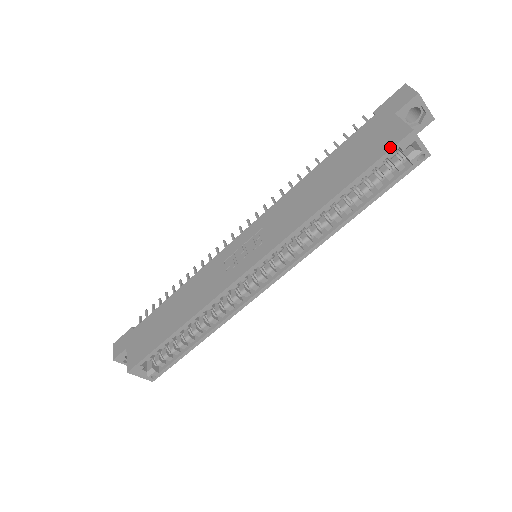
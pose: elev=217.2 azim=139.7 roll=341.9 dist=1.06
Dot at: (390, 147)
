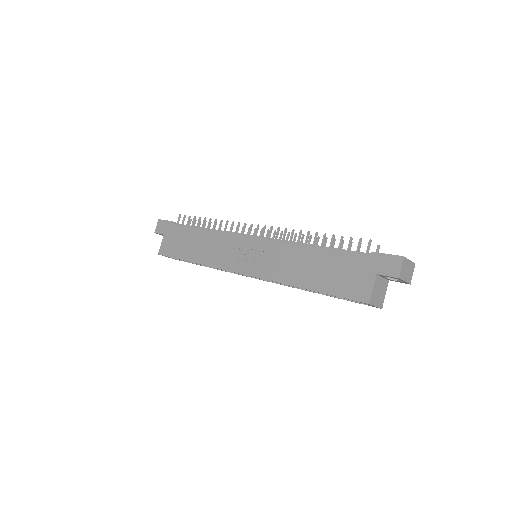
Dot at: (351, 298)
